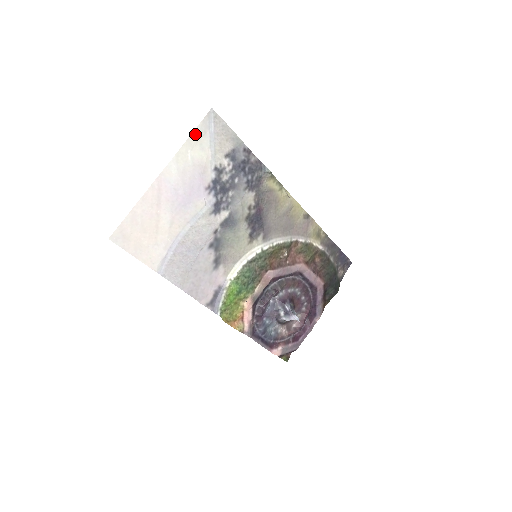
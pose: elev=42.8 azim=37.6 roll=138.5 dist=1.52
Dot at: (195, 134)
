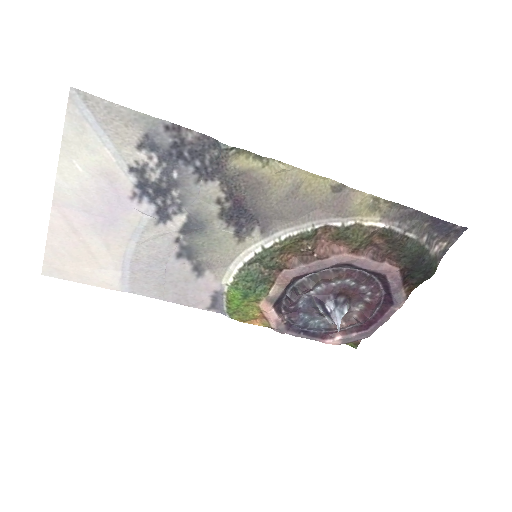
Dot at: (68, 136)
